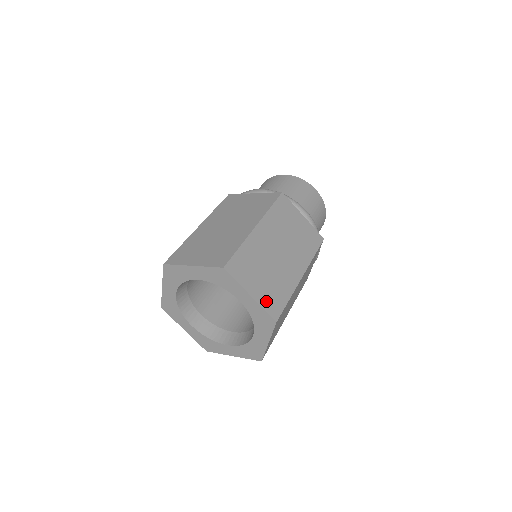
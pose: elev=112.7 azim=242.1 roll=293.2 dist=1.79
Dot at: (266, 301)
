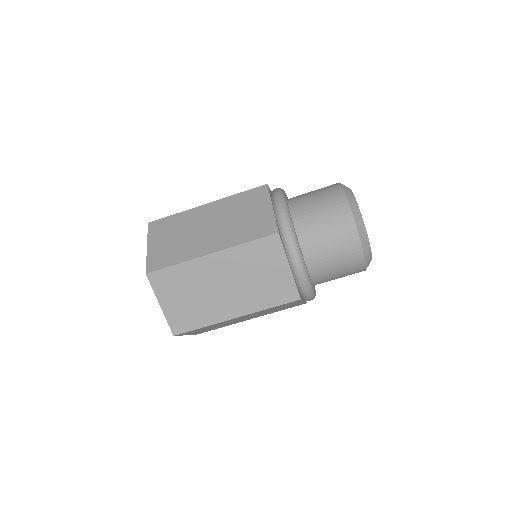
Dot at: (174, 317)
